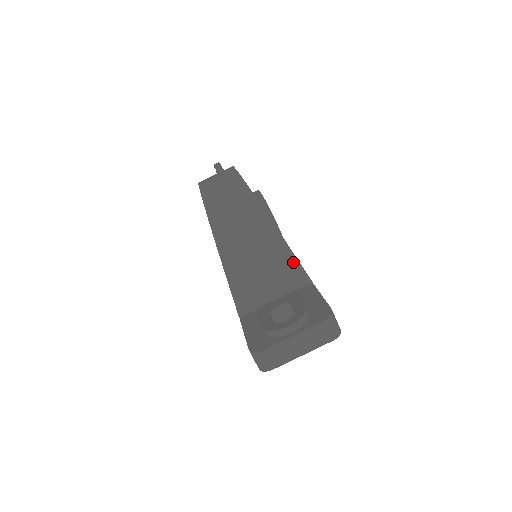
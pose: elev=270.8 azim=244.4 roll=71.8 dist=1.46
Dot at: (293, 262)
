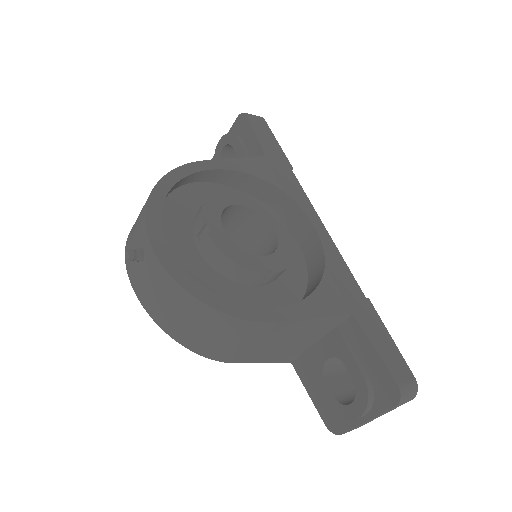
Dot at: (317, 321)
